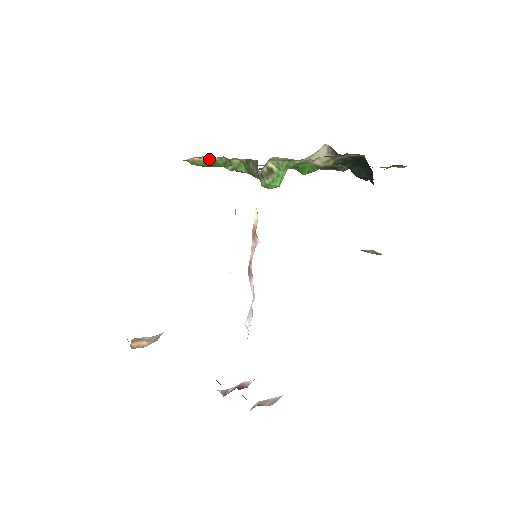
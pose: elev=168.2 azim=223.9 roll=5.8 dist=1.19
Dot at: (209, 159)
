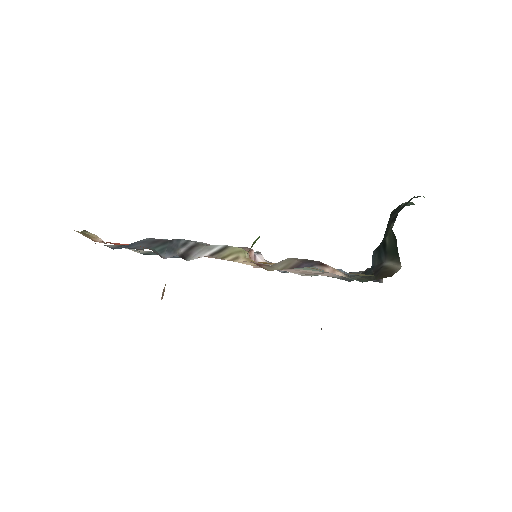
Dot at: occluded
